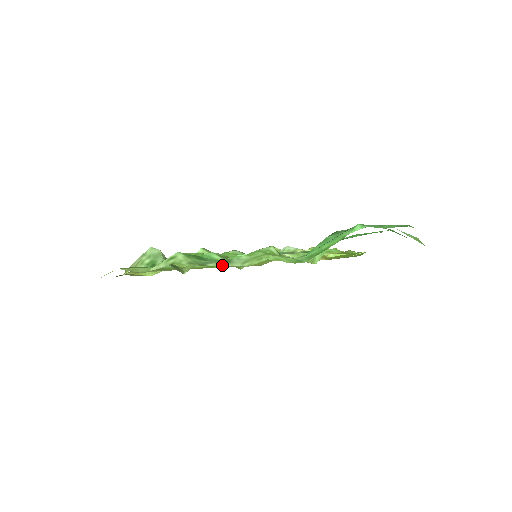
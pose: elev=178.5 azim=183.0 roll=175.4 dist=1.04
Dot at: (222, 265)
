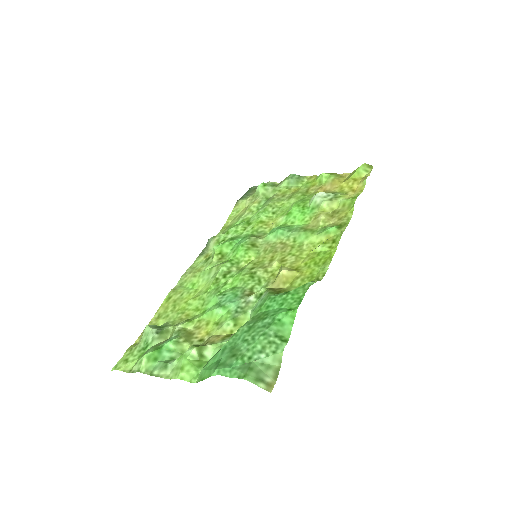
Dot at: (161, 373)
